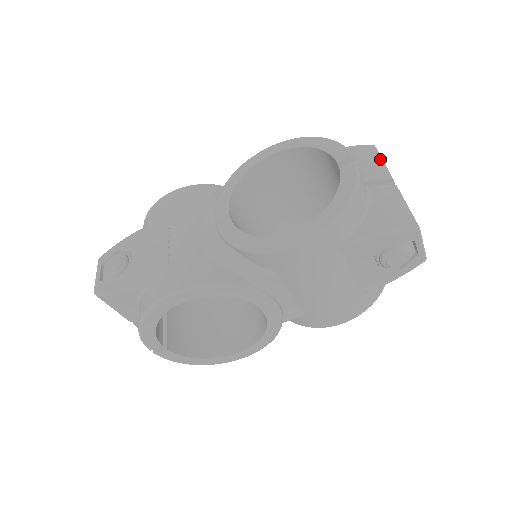
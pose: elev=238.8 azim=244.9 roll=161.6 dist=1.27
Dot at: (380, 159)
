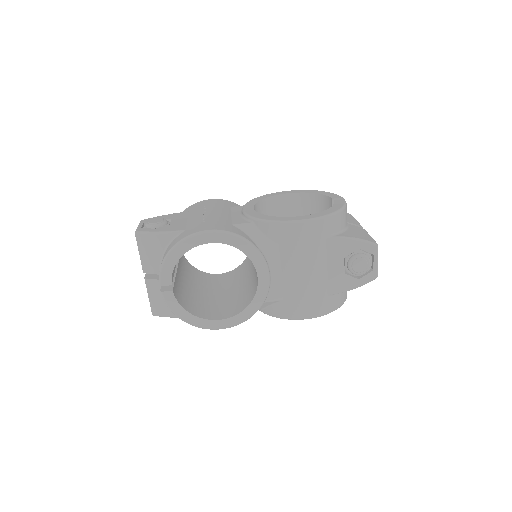
Dot at: (355, 219)
